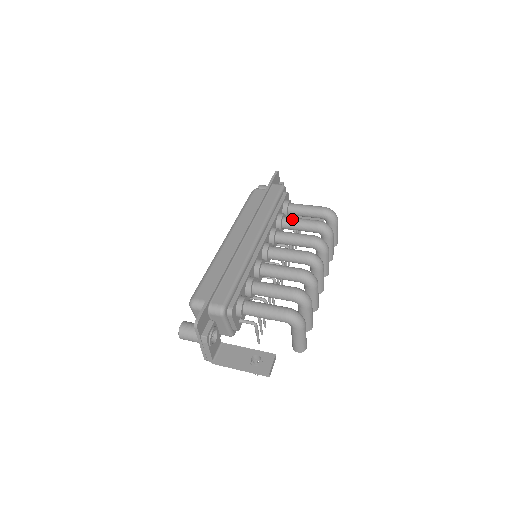
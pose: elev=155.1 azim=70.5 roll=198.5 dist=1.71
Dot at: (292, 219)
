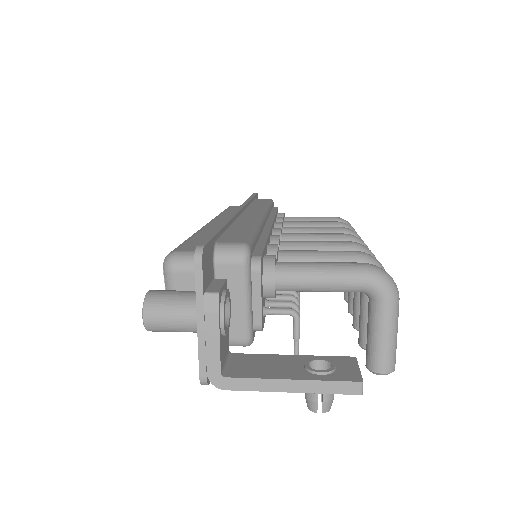
Dot at: (298, 221)
